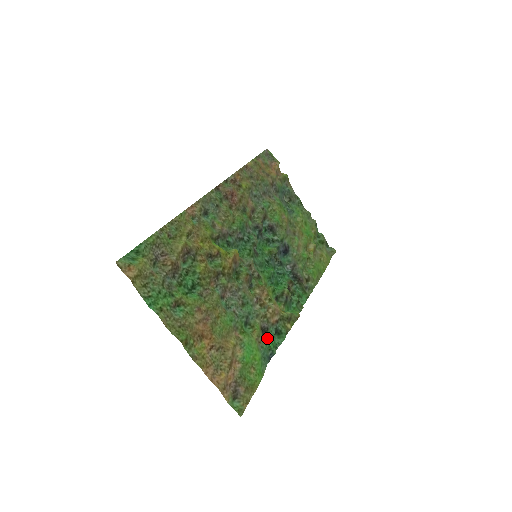
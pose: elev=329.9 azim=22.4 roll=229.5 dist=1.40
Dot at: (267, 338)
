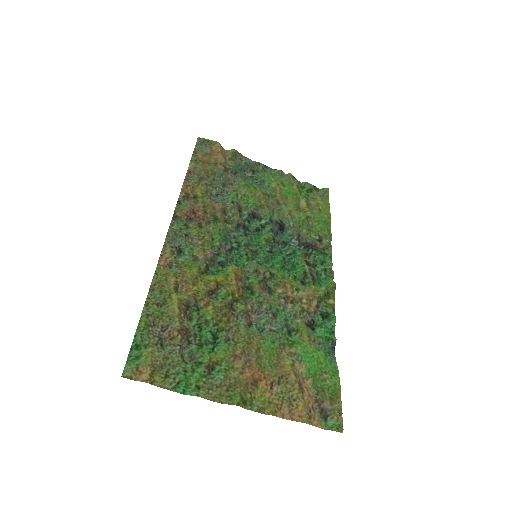
Dot at: (318, 330)
